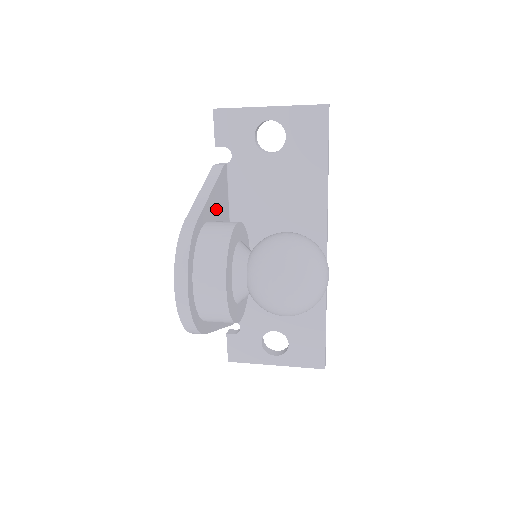
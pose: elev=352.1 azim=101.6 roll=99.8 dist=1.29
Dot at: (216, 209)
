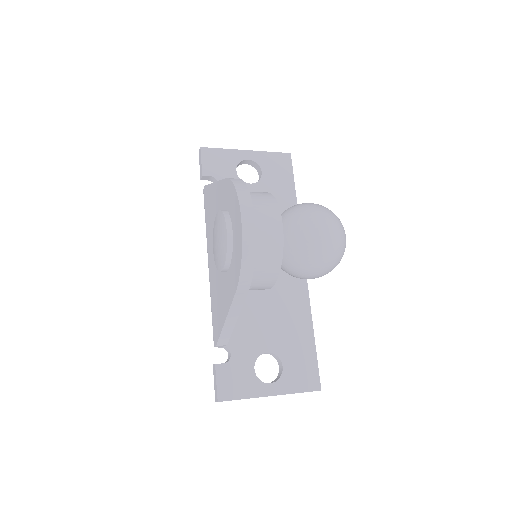
Dot at: occluded
